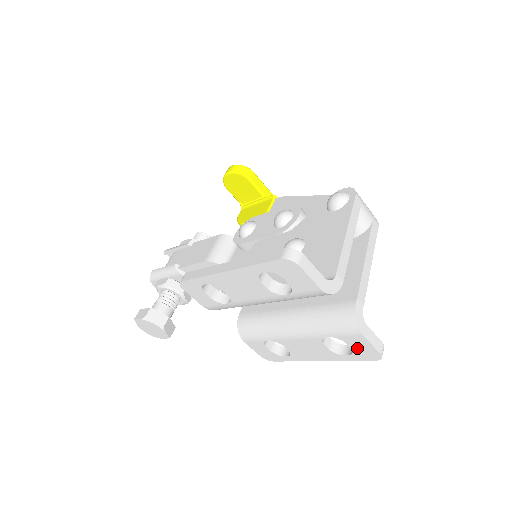
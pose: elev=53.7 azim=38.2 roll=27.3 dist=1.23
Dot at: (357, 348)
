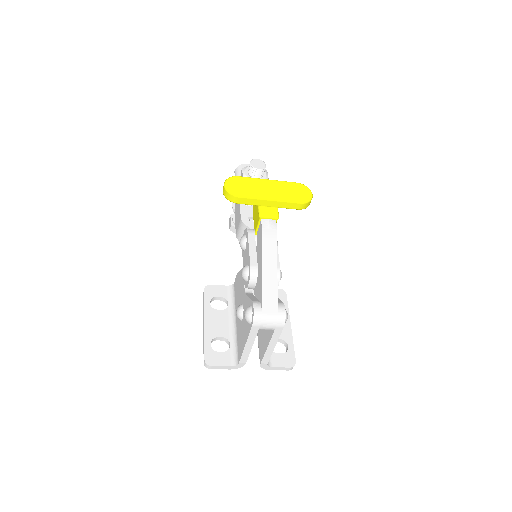
Dot at: occluded
